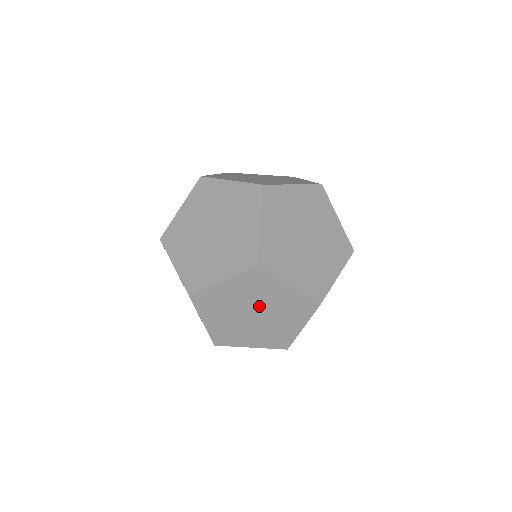
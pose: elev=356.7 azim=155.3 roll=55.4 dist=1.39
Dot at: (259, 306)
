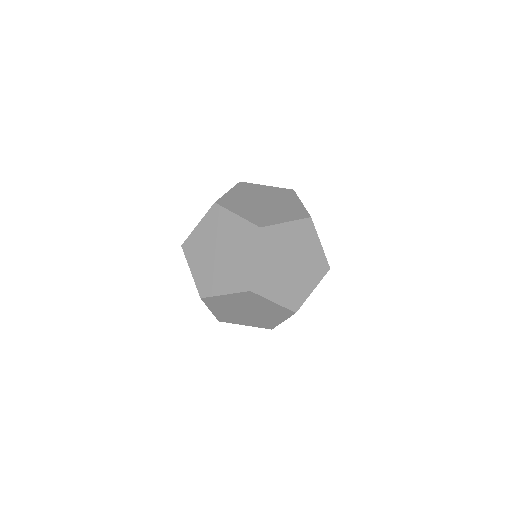
Dot at: (240, 308)
